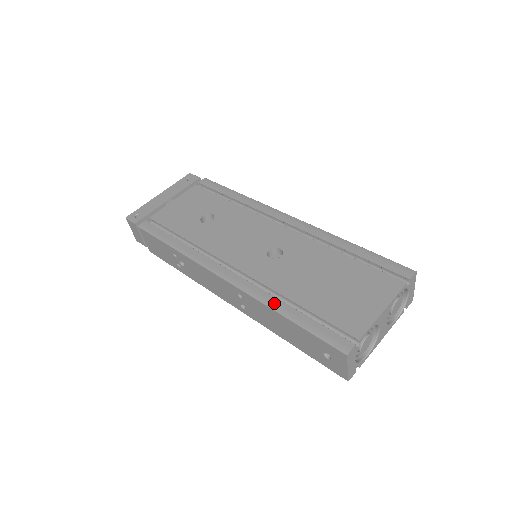
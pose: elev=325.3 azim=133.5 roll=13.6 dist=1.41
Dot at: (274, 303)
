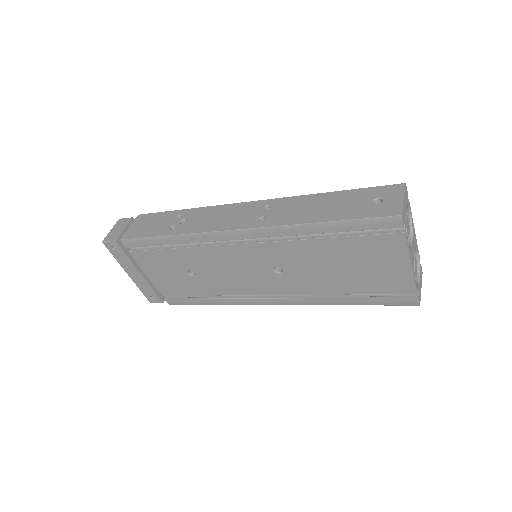
Dot at: occluded
